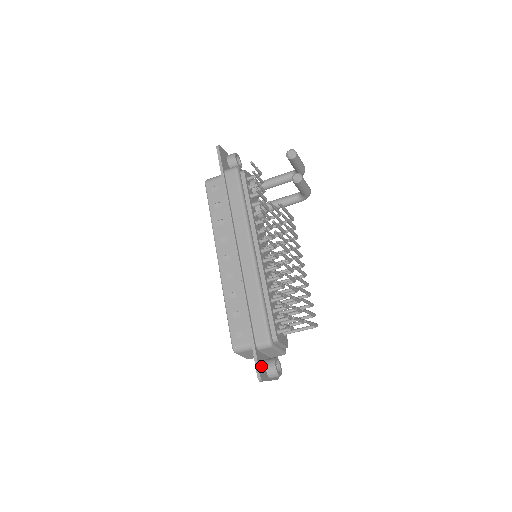
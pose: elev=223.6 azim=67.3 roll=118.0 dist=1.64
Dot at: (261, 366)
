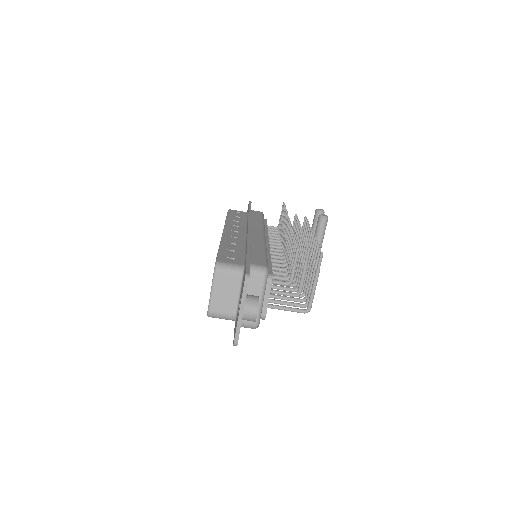
Dot at: occluded
